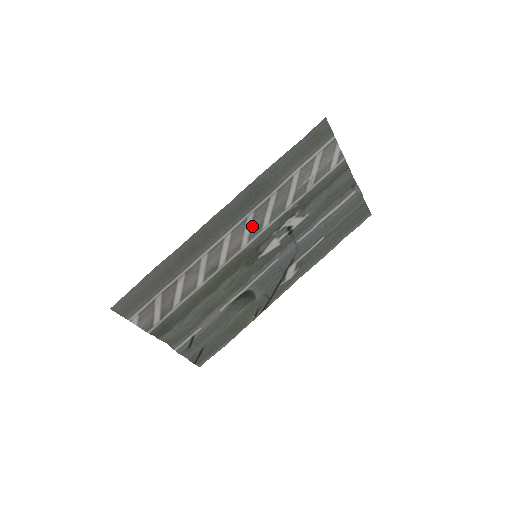
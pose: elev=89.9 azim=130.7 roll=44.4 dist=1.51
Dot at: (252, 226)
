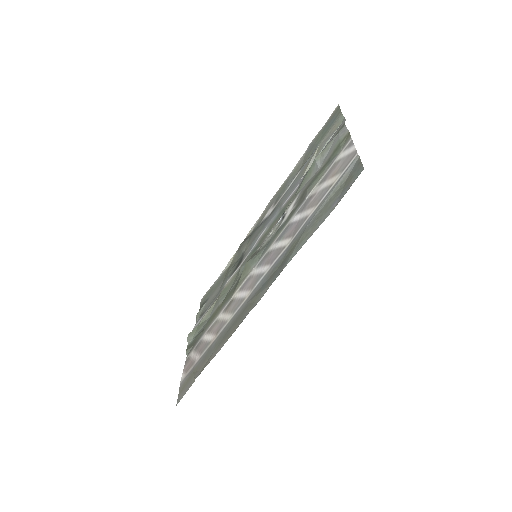
Dot at: (263, 264)
